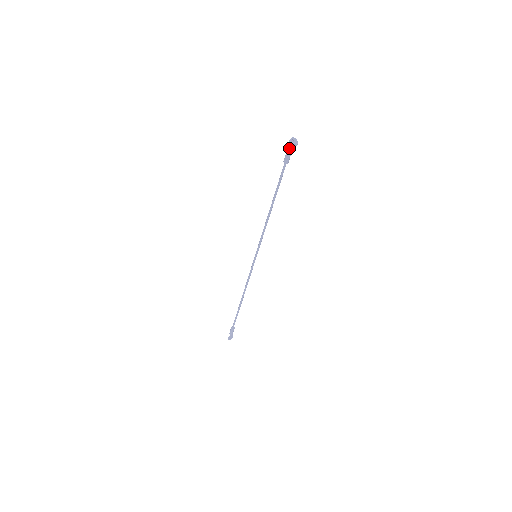
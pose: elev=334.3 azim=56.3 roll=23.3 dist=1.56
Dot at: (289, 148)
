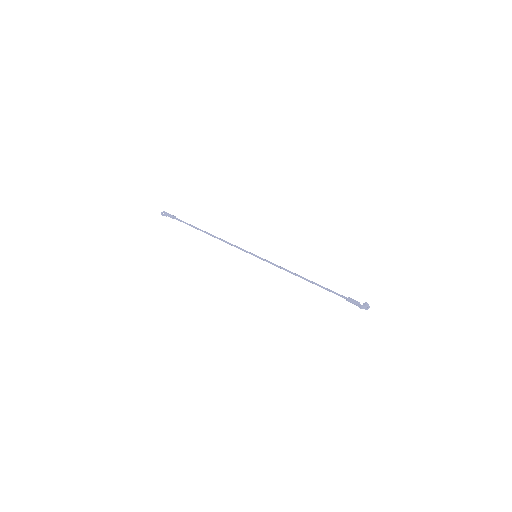
Dot at: (360, 308)
